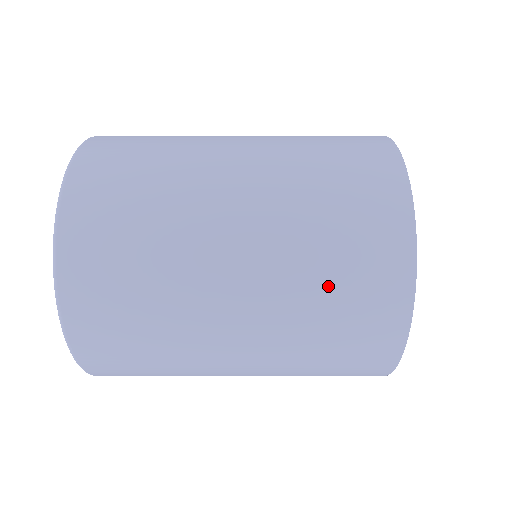
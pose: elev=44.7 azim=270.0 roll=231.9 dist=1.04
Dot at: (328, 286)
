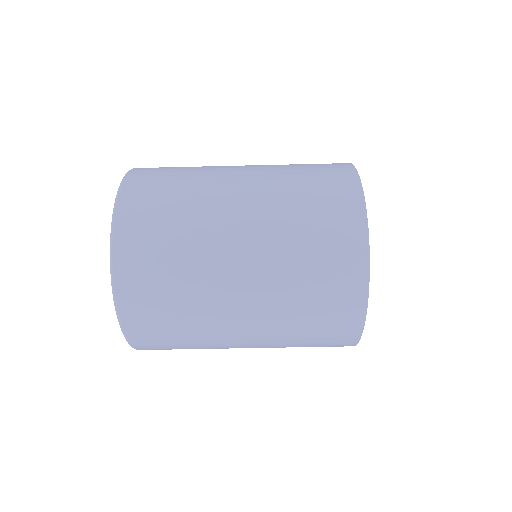
Dot at: (303, 190)
